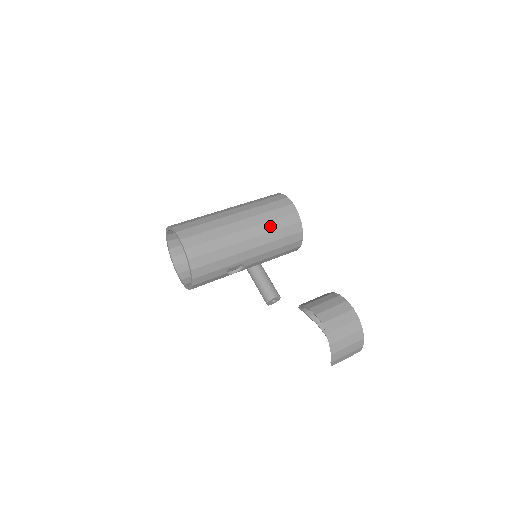
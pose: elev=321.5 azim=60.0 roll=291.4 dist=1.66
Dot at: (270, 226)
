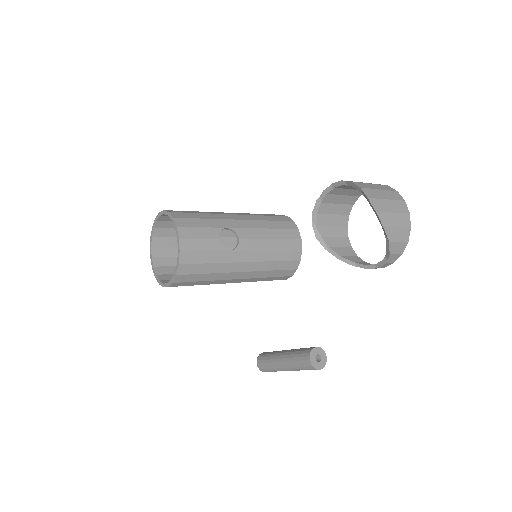
Dot at: occluded
